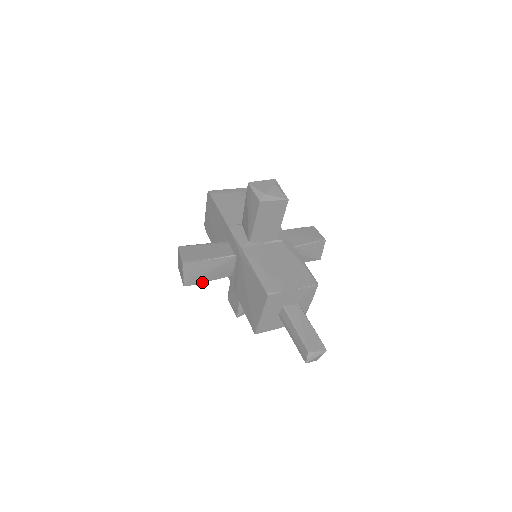
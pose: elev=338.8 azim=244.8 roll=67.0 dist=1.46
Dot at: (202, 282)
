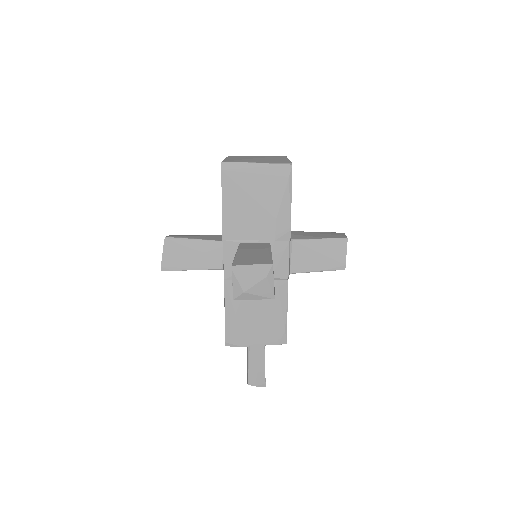
Dot at: occluded
